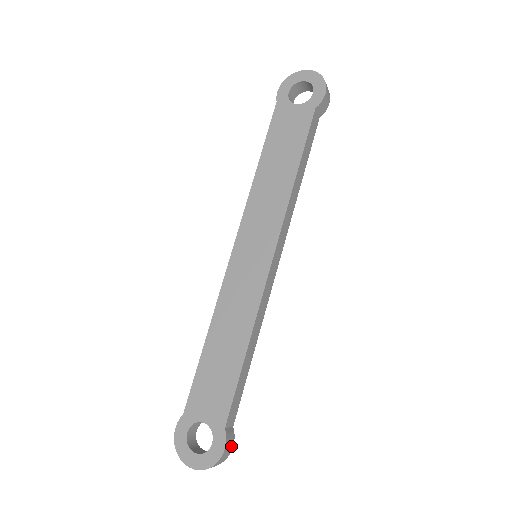
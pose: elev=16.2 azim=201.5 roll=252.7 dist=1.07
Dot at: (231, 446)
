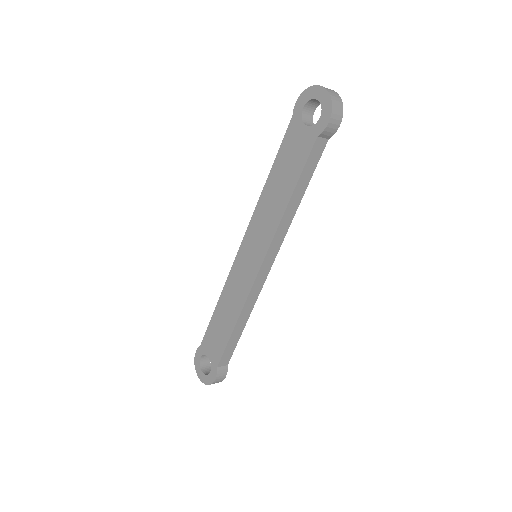
Dot at: (223, 377)
